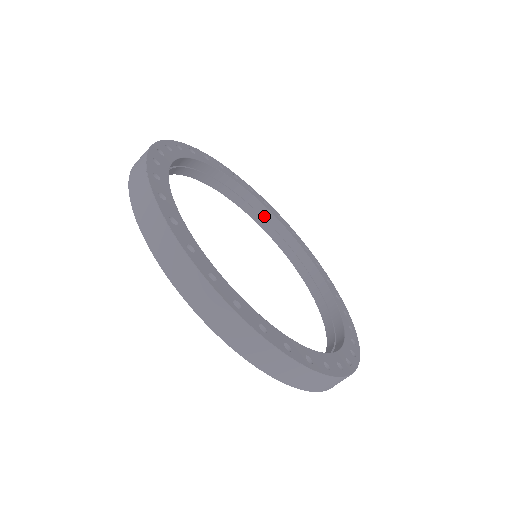
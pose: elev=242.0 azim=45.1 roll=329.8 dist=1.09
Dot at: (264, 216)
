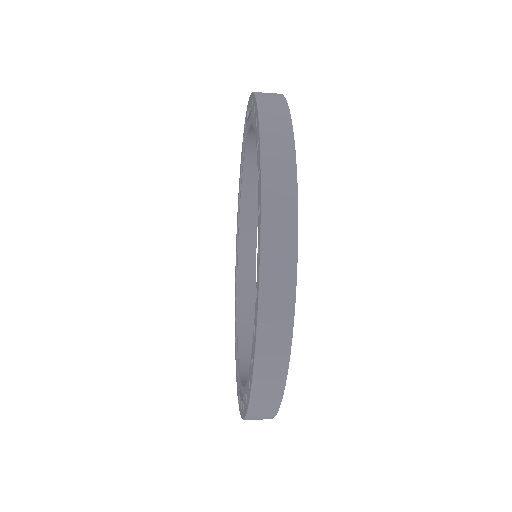
Dot at: (251, 206)
